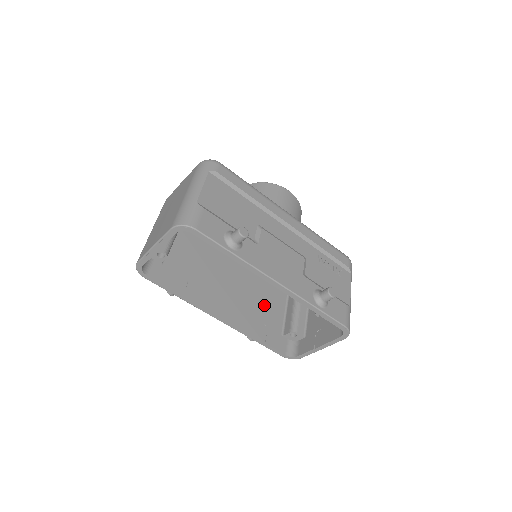
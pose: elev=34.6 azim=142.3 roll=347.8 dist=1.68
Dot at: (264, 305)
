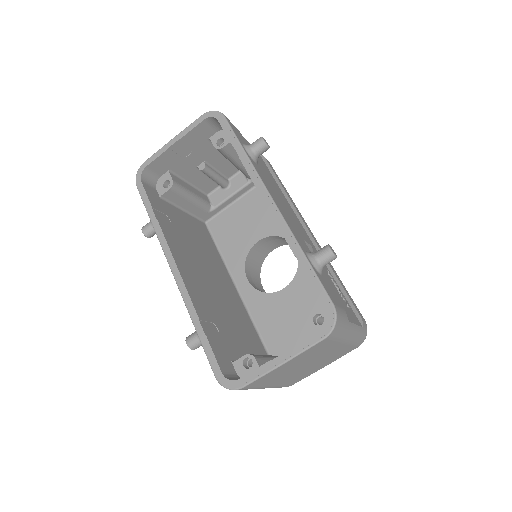
Dot at: (231, 327)
